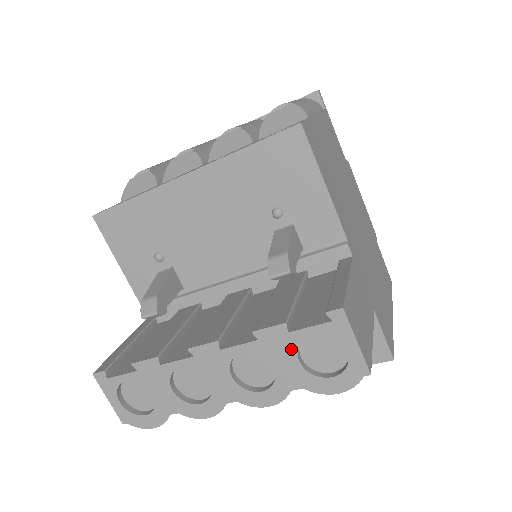
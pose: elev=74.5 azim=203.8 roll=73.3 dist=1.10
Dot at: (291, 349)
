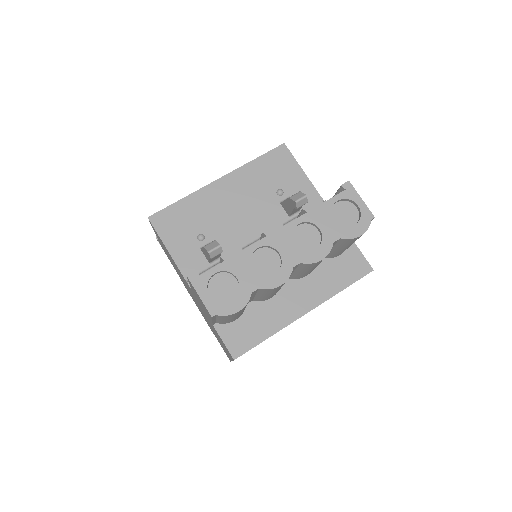
Dot at: (327, 213)
